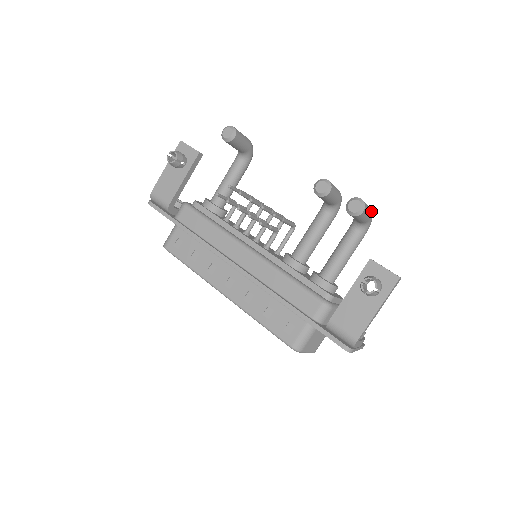
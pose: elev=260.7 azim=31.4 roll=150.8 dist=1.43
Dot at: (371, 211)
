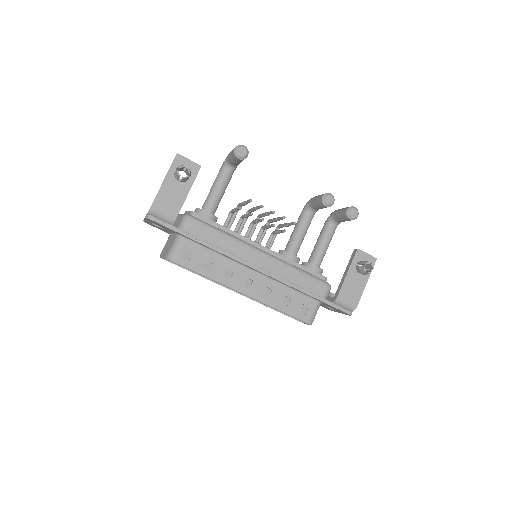
Dot at: occluded
